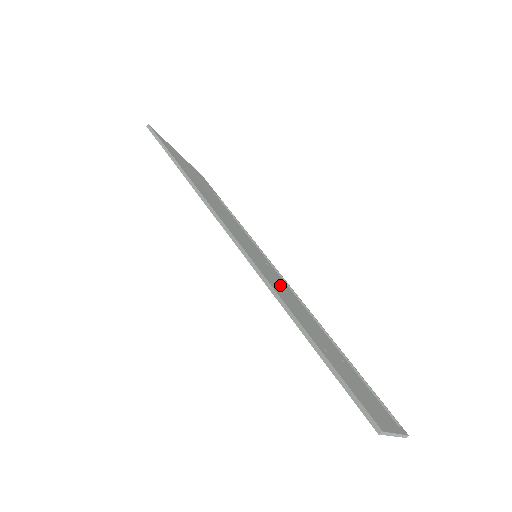
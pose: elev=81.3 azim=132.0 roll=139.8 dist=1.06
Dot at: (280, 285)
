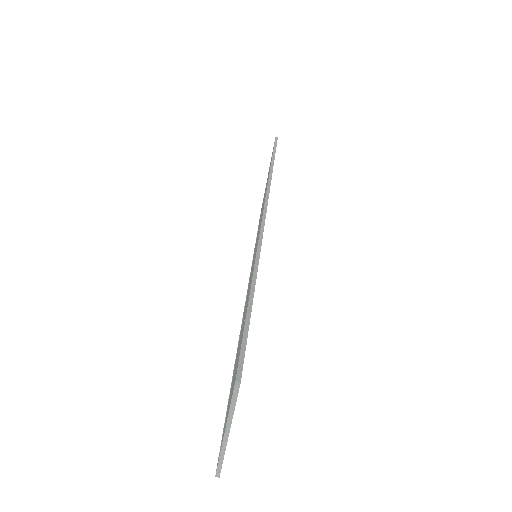
Dot at: occluded
